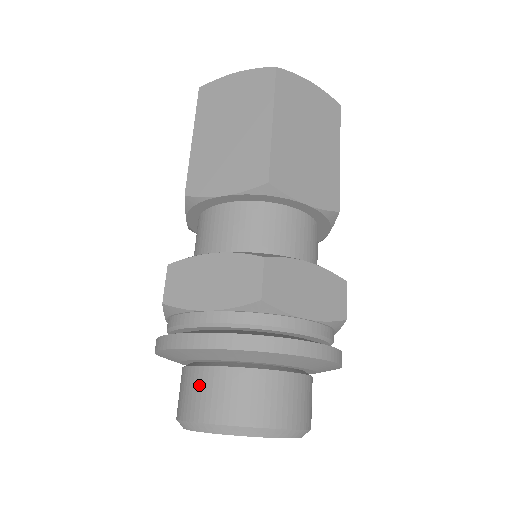
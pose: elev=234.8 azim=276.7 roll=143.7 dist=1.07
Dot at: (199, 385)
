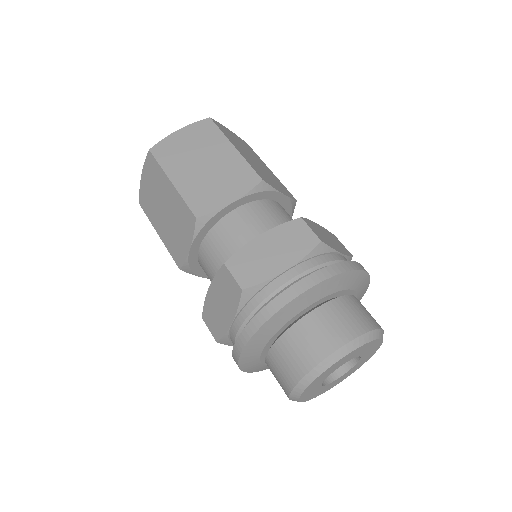
Dot at: (274, 369)
